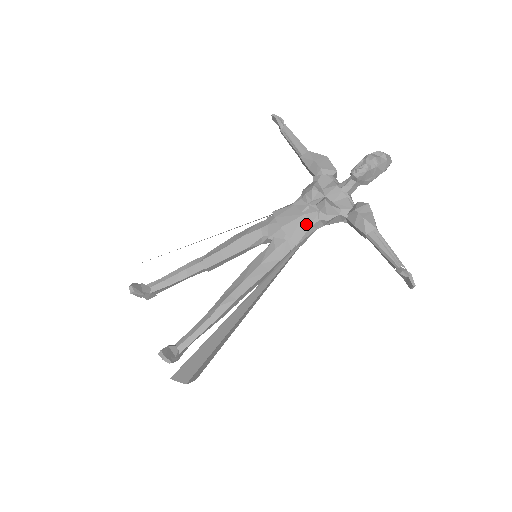
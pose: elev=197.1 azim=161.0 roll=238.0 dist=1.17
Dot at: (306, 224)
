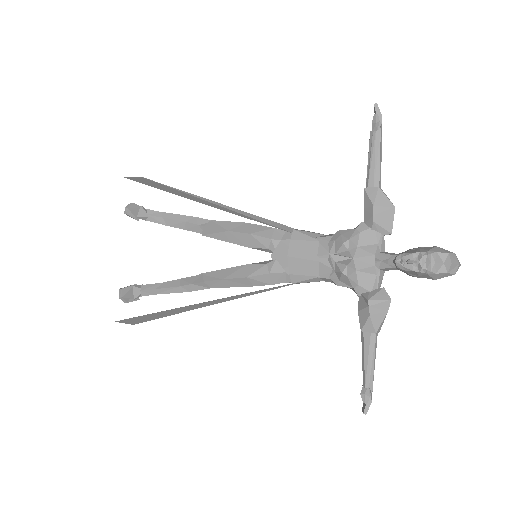
Dot at: (314, 272)
